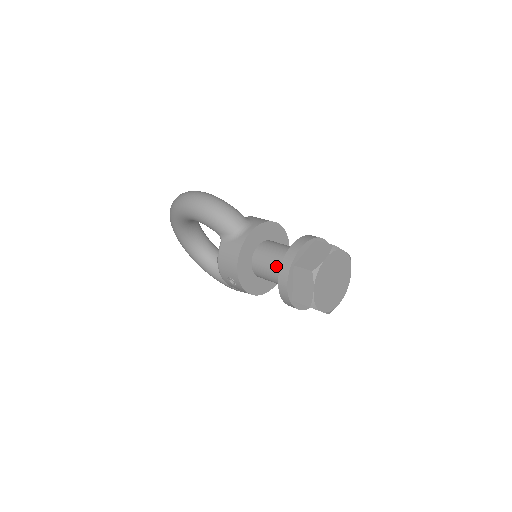
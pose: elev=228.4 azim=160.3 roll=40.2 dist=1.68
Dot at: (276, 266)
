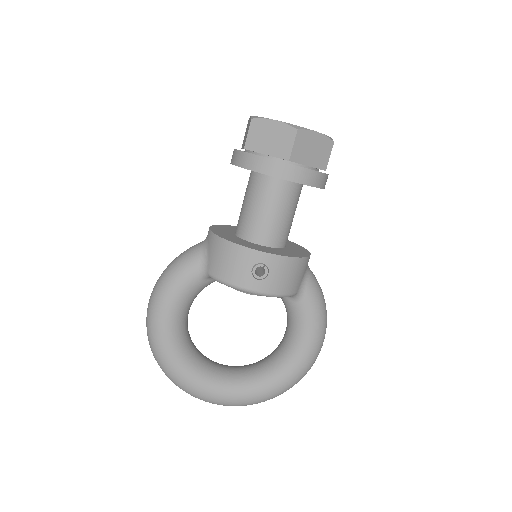
Dot at: (254, 196)
